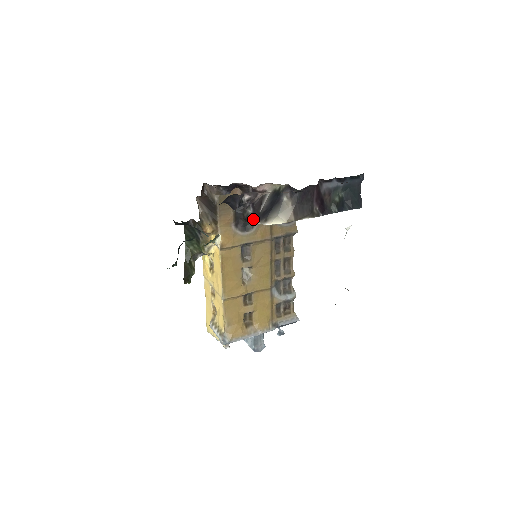
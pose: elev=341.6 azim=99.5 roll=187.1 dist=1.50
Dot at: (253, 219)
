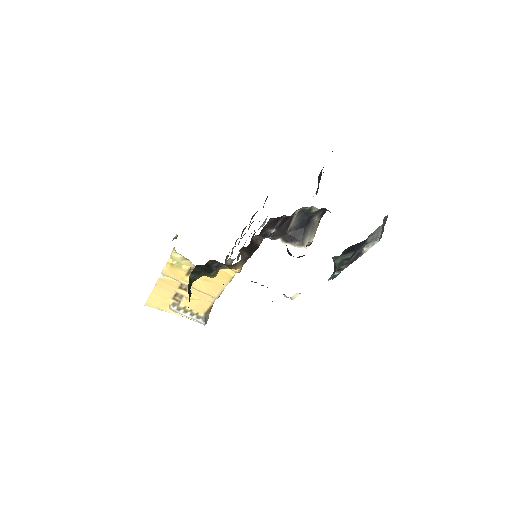
Dot at: (275, 238)
